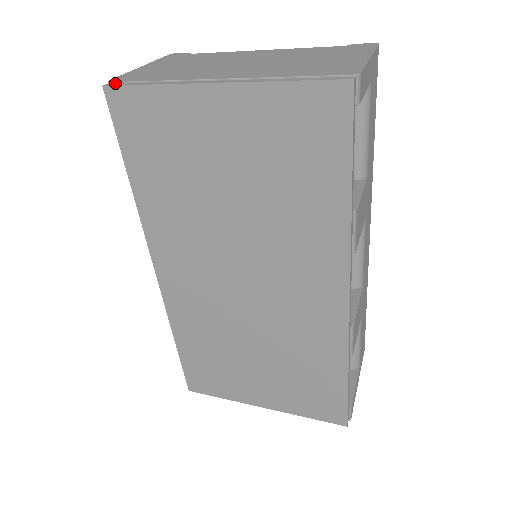
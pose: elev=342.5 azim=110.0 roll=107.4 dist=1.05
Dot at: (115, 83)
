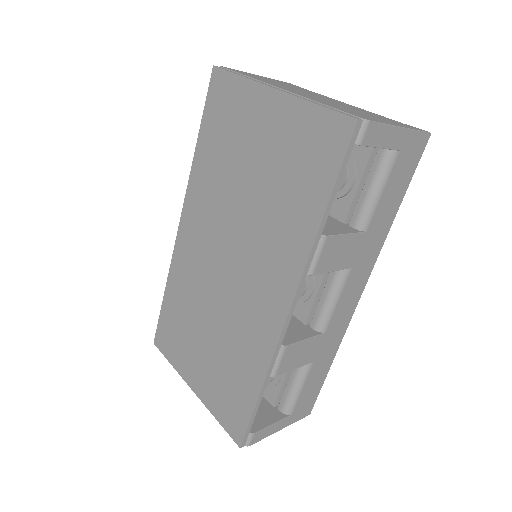
Dot at: (222, 68)
